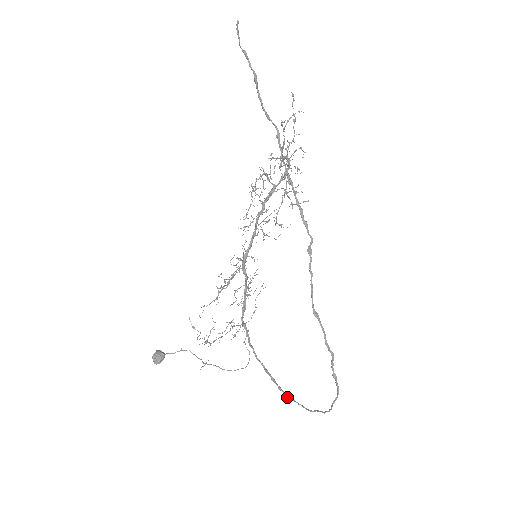
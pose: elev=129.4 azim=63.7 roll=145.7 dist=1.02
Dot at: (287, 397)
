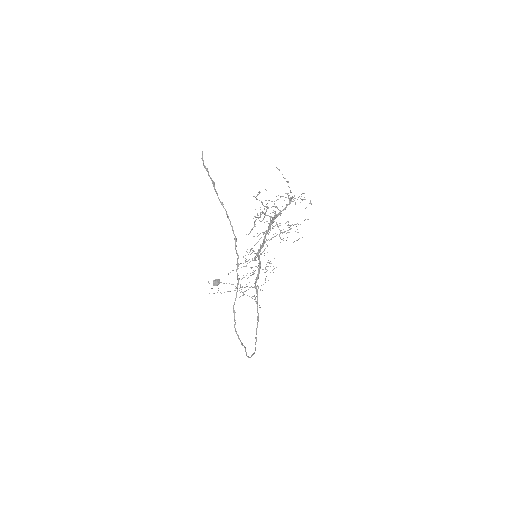
Dot at: (255, 337)
